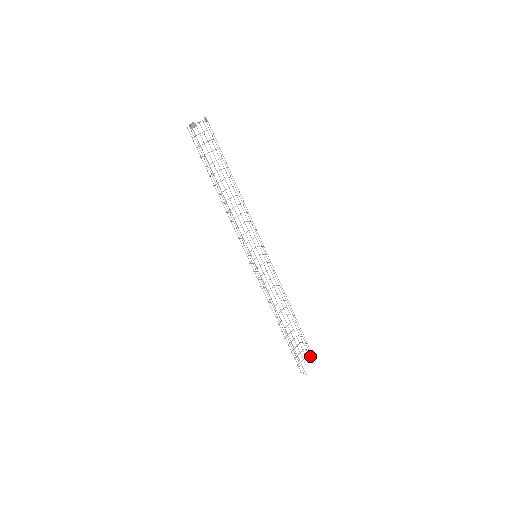
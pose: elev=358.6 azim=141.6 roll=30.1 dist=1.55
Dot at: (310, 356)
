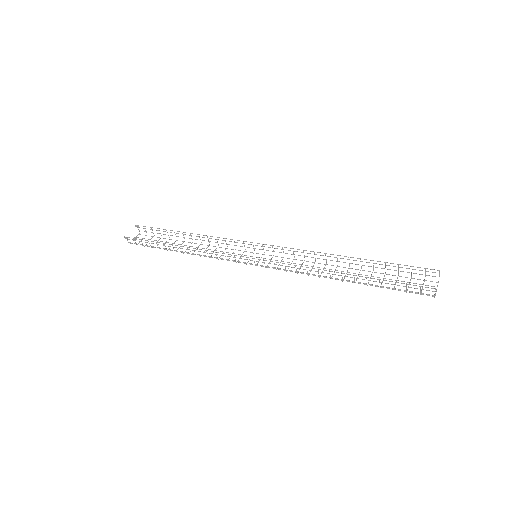
Dot at: occluded
